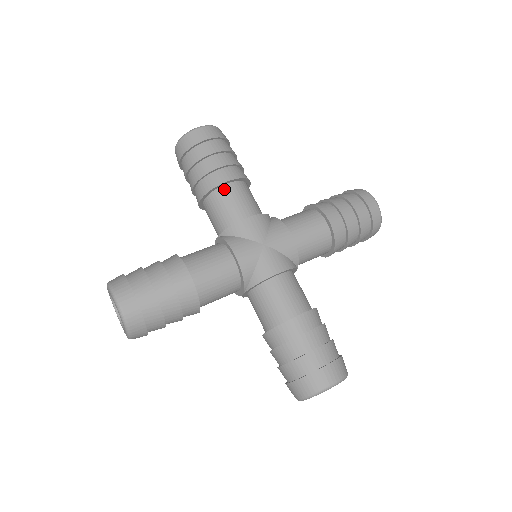
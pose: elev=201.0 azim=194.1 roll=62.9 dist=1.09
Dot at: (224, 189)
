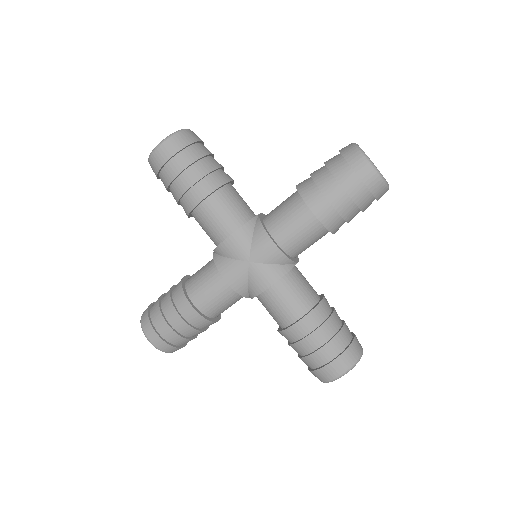
Dot at: (200, 209)
